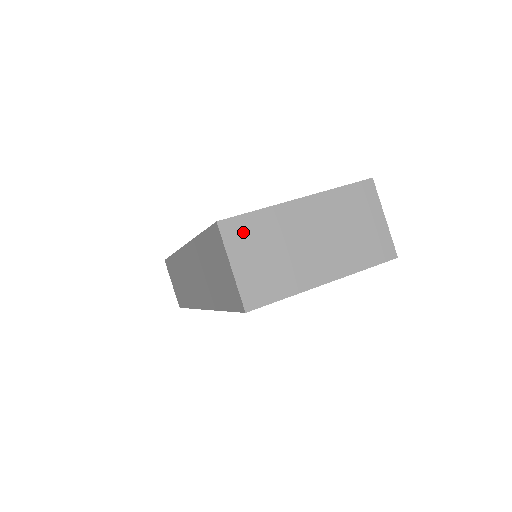
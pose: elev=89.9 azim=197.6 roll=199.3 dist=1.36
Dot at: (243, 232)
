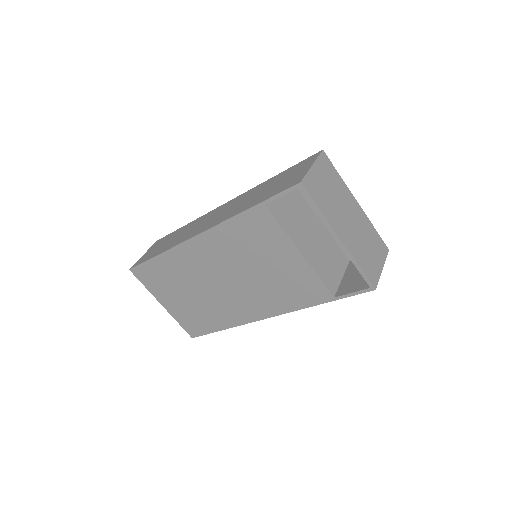
Dot at: (328, 168)
